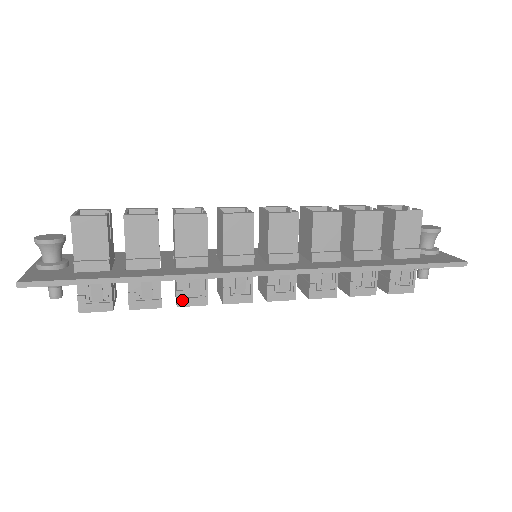
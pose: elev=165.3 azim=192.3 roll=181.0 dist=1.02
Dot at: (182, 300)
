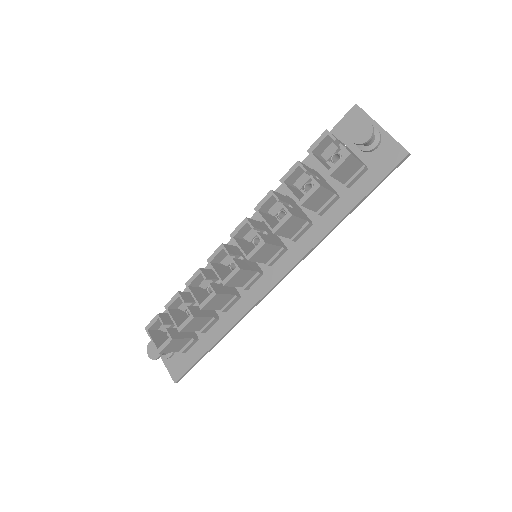
Dot at: occluded
